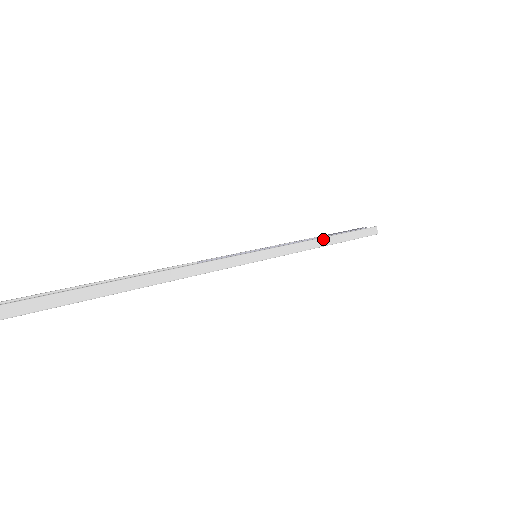
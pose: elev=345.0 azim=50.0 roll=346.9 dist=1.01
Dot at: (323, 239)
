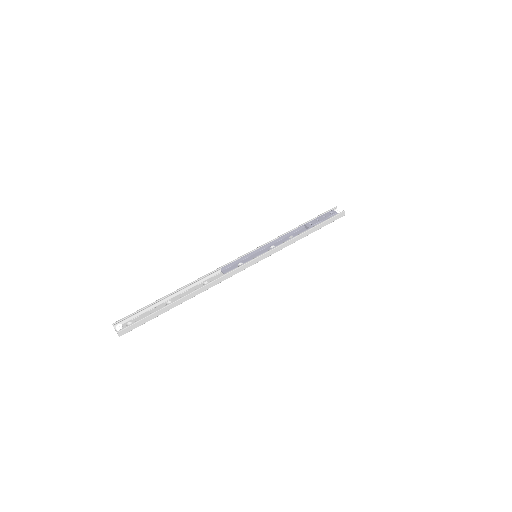
Dot at: (301, 235)
